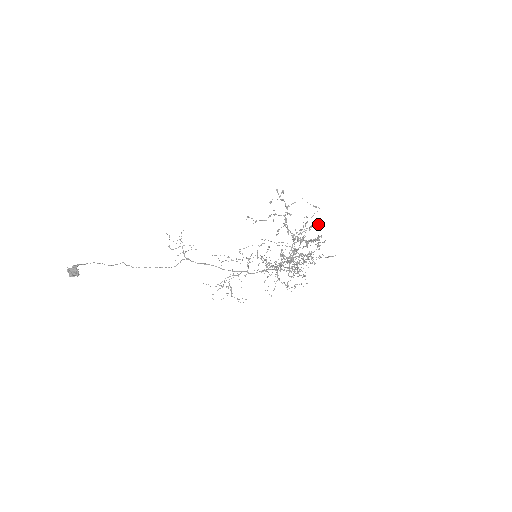
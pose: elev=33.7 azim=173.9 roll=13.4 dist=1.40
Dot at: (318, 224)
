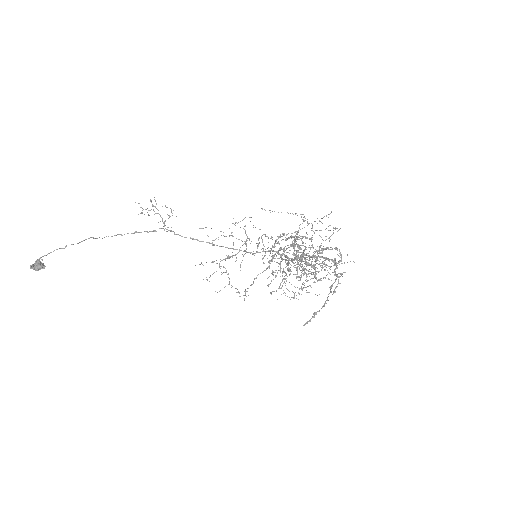
Dot at: (337, 250)
